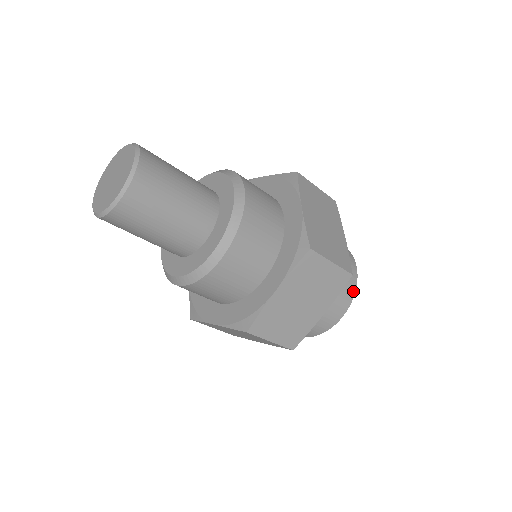
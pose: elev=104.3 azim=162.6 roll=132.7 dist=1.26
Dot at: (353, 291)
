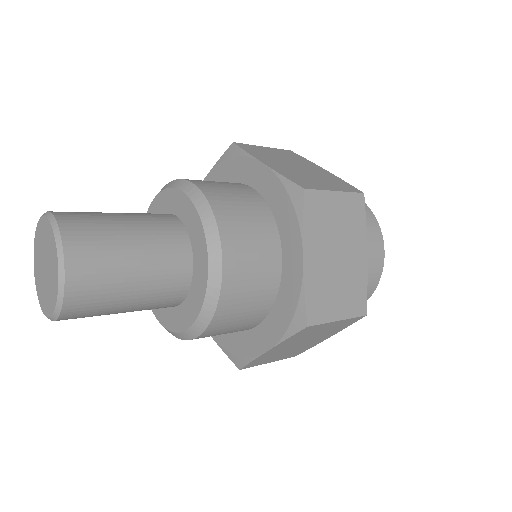
Dot at: (374, 287)
